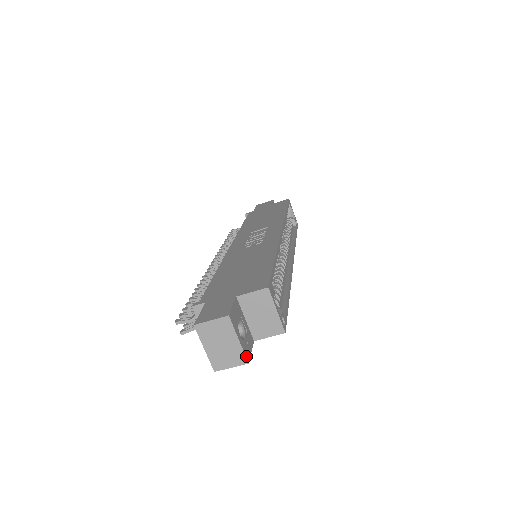
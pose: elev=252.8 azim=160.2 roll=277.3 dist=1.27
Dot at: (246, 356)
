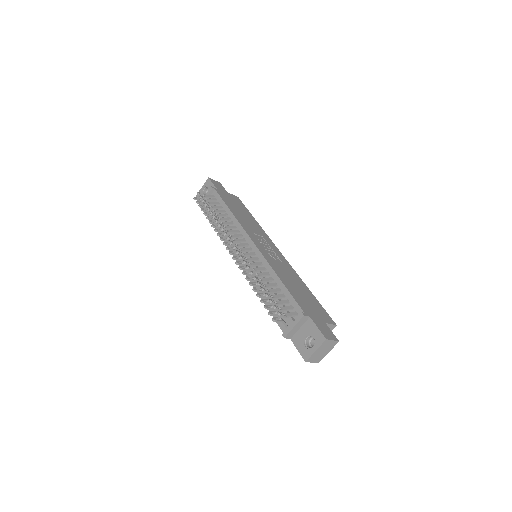
Dot at: (321, 359)
